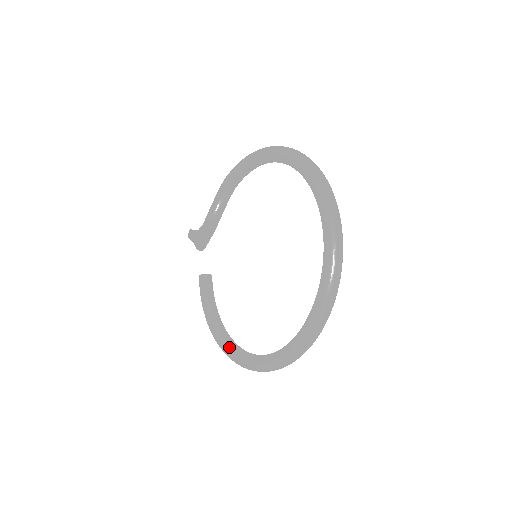
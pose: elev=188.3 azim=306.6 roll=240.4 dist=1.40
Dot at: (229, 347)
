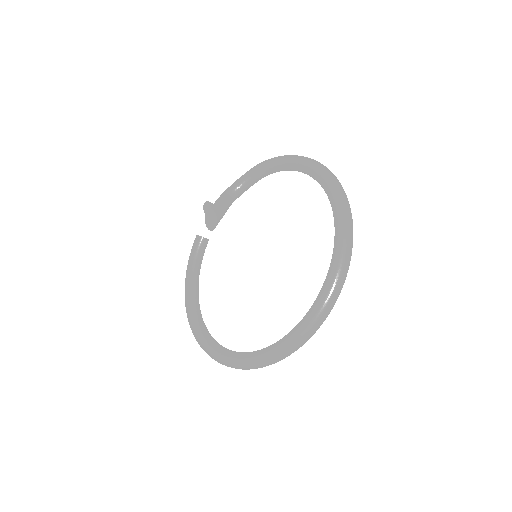
Dot at: (194, 318)
